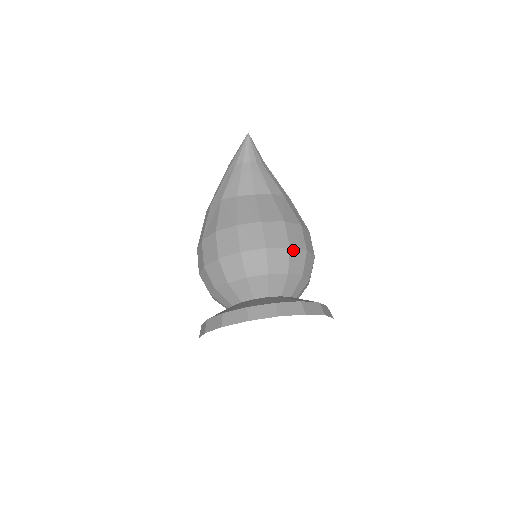
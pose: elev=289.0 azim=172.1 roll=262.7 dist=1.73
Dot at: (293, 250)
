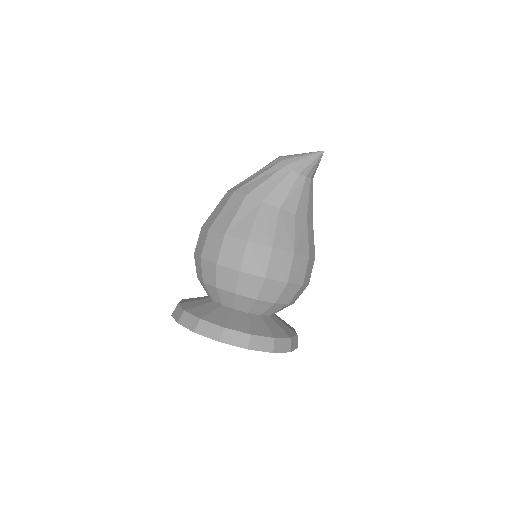
Dot at: (303, 286)
